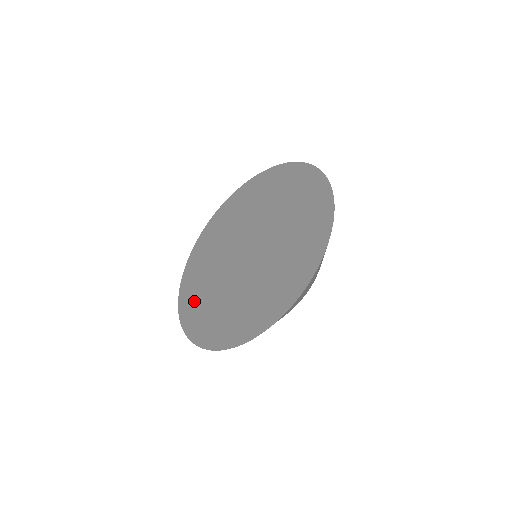
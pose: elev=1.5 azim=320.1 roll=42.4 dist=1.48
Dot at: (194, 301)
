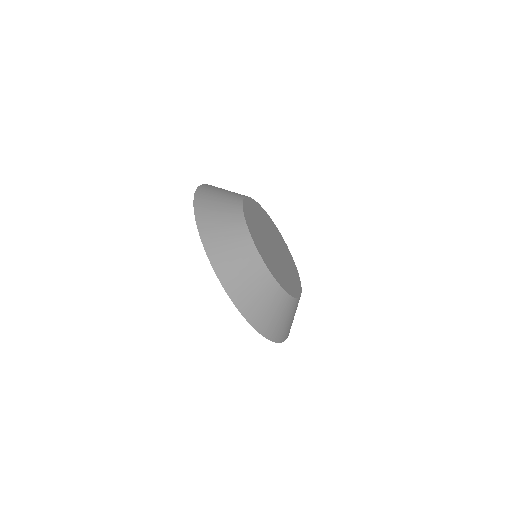
Dot at: occluded
